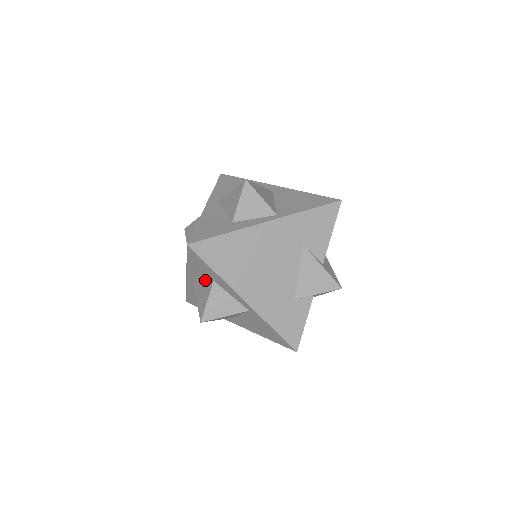
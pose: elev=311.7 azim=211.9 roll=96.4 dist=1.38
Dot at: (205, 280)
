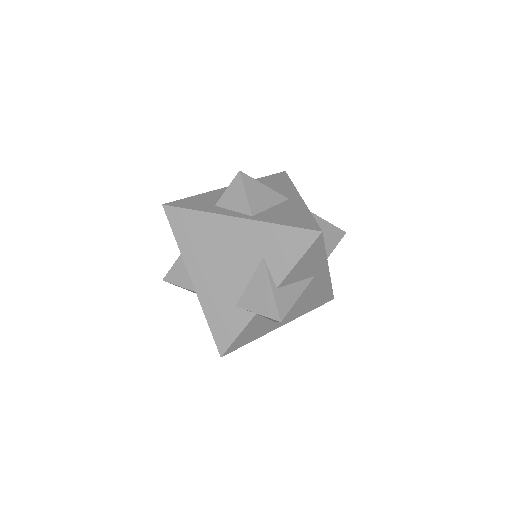
Dot at: occluded
